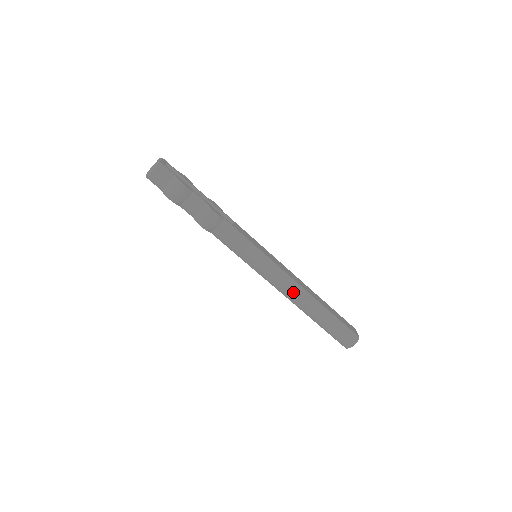
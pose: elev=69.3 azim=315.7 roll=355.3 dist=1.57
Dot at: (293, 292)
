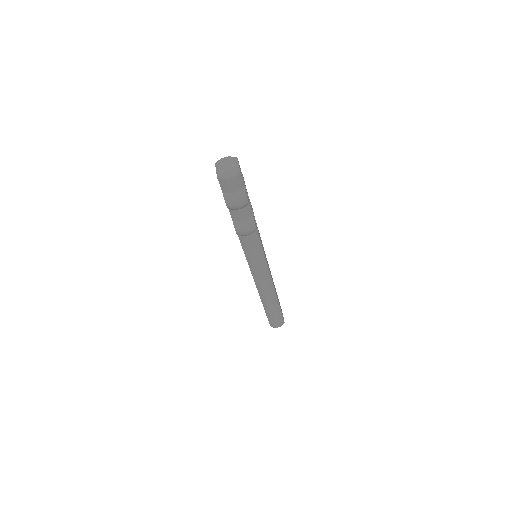
Dot at: (266, 290)
